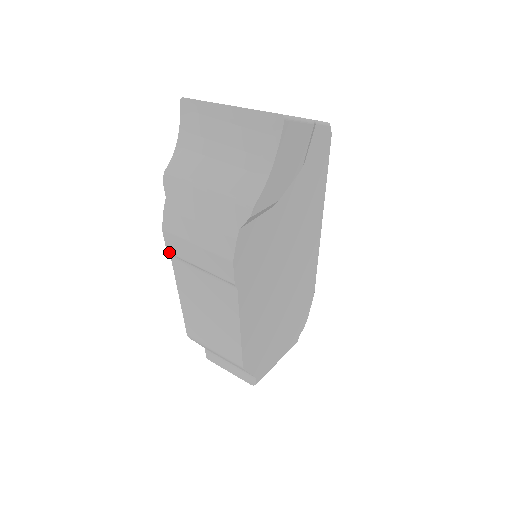
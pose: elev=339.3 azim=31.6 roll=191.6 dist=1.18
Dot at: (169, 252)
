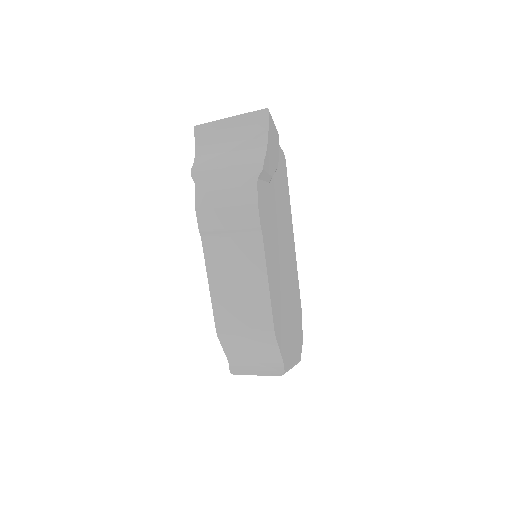
Dot at: (201, 231)
